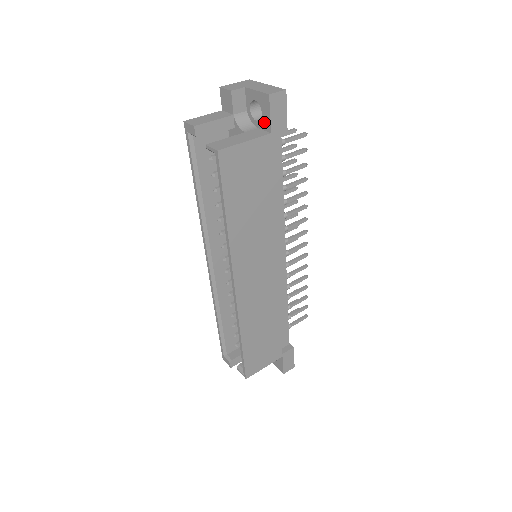
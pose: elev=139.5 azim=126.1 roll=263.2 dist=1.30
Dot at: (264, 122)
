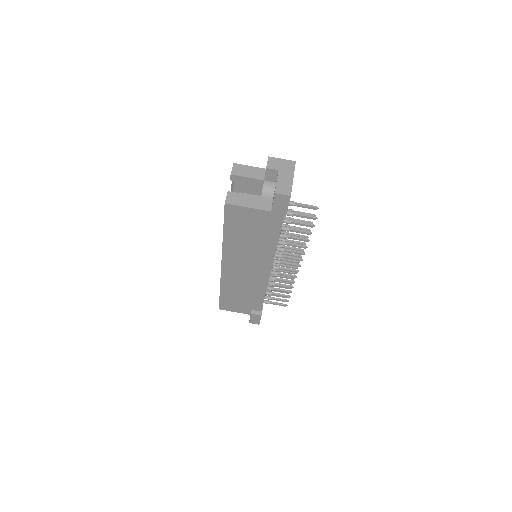
Dot at: occluded
